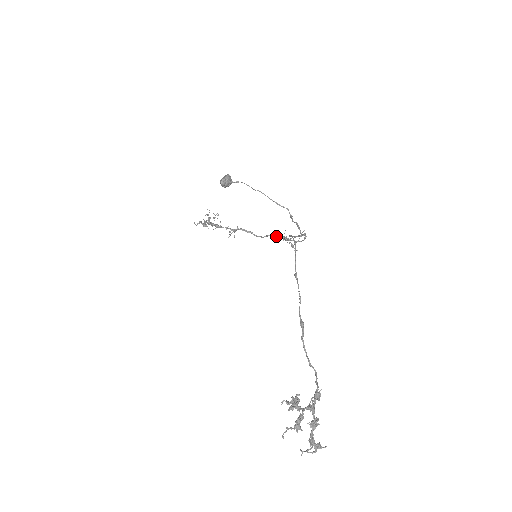
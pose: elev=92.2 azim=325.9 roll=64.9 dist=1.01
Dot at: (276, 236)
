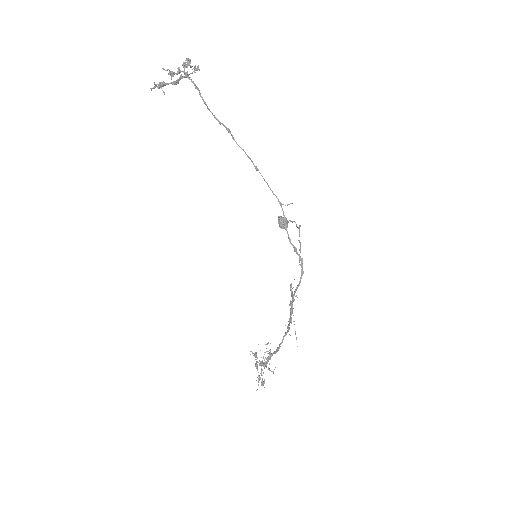
Dot at: (290, 317)
